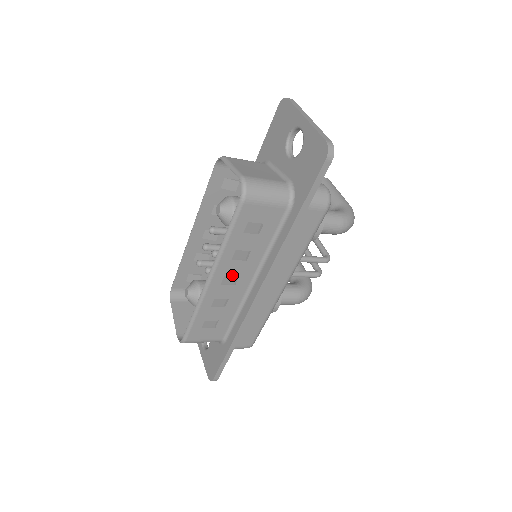
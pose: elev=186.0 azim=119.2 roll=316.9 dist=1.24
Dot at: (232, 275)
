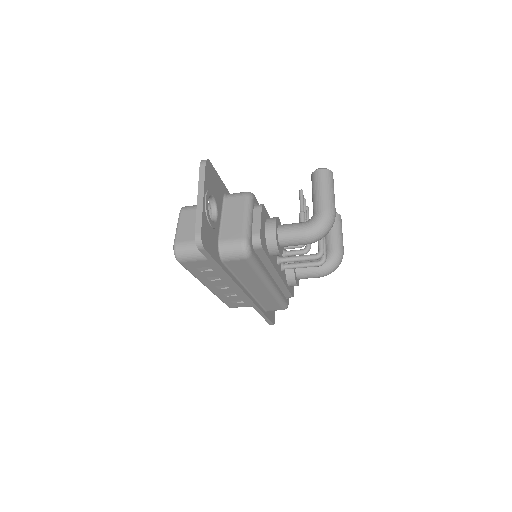
Dot at: (221, 285)
